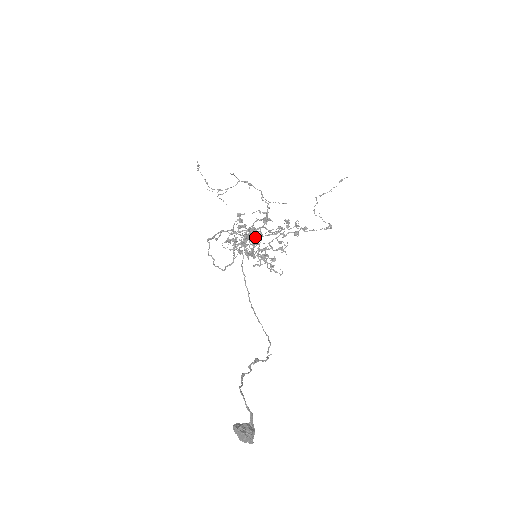
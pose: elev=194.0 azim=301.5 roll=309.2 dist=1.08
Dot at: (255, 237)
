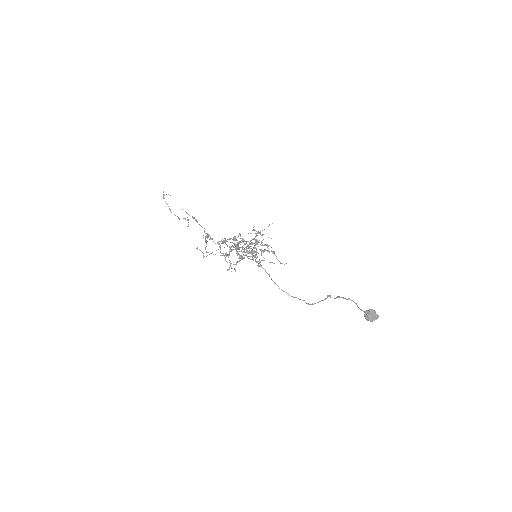
Dot at: (257, 243)
